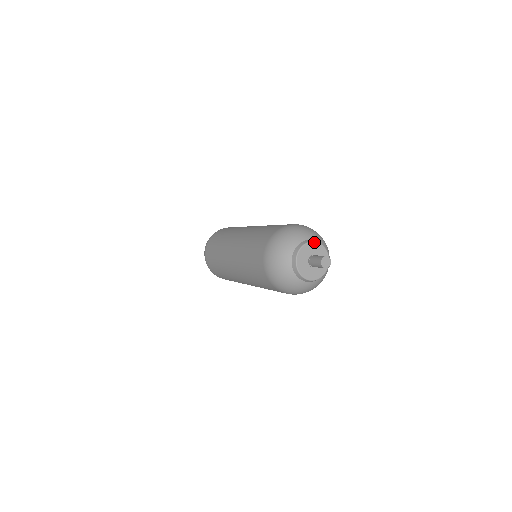
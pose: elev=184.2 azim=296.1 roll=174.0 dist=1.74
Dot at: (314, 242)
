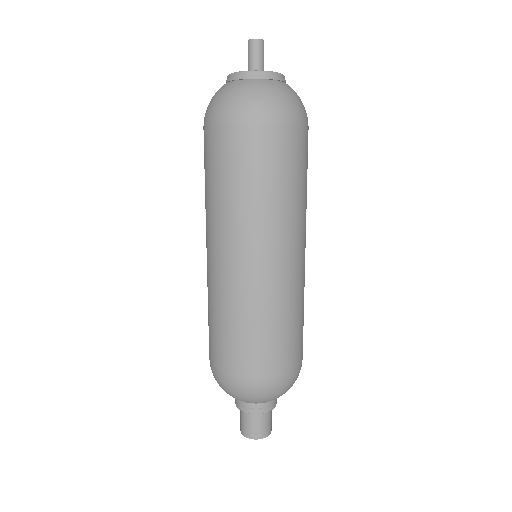
Dot at: occluded
